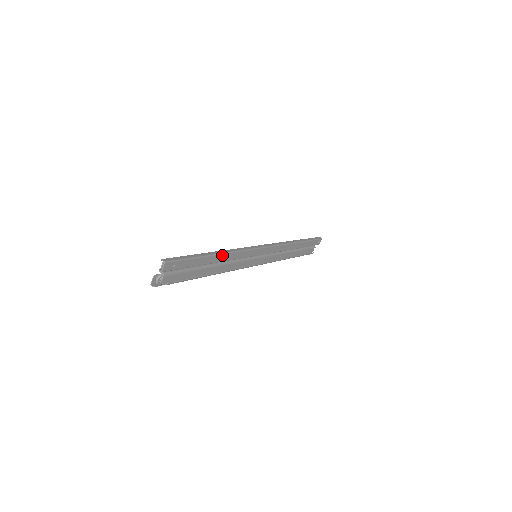
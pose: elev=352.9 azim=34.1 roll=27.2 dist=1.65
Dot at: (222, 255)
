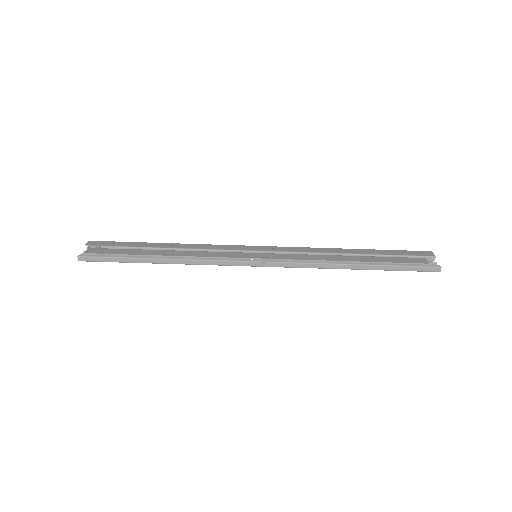
Dot at: (171, 263)
